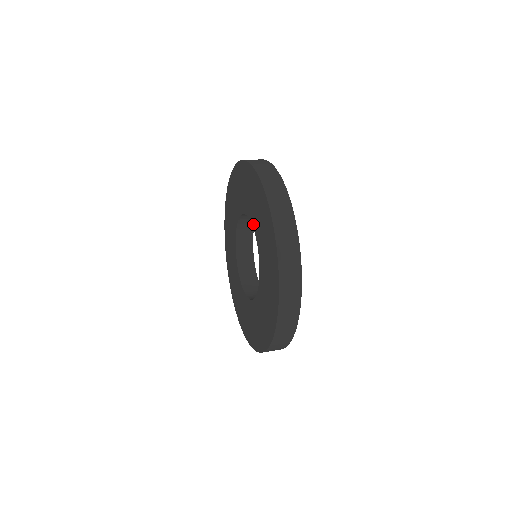
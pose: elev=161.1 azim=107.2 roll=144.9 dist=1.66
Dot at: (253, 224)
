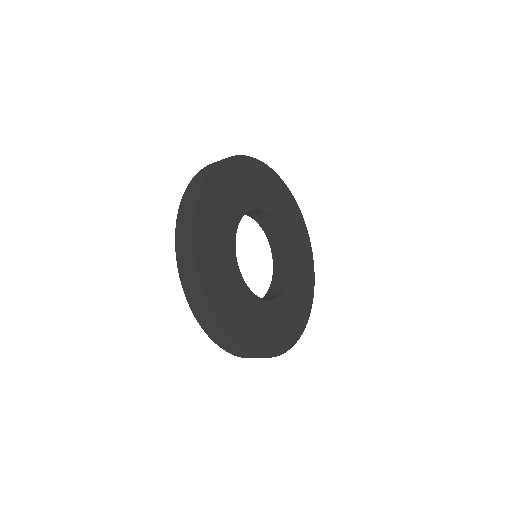
Dot at: occluded
